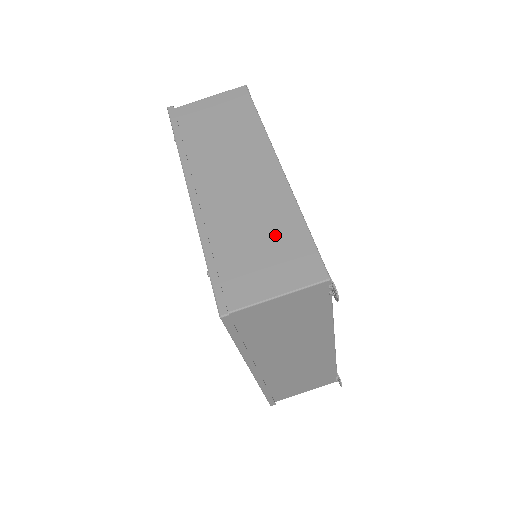
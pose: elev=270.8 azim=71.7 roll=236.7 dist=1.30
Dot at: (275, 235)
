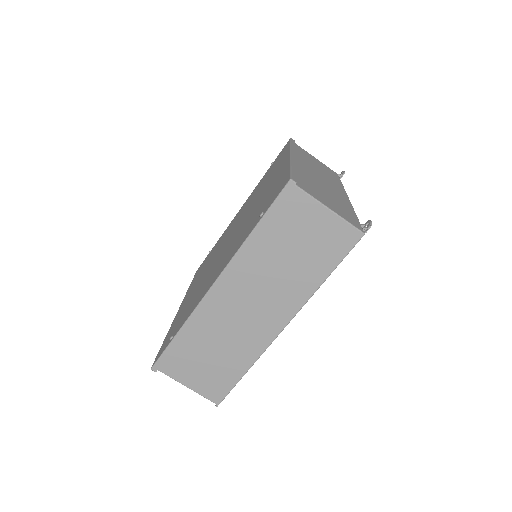
Dot at: (224, 362)
